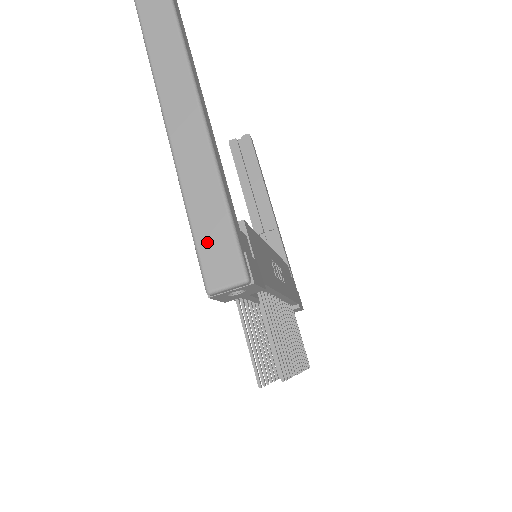
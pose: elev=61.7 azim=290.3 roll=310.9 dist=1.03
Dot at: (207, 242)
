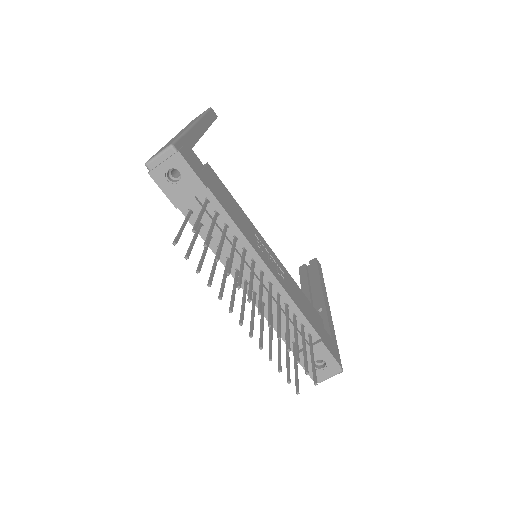
Dot at: occluded
